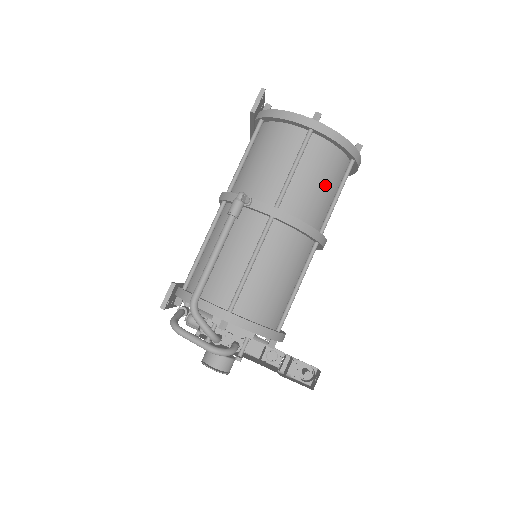
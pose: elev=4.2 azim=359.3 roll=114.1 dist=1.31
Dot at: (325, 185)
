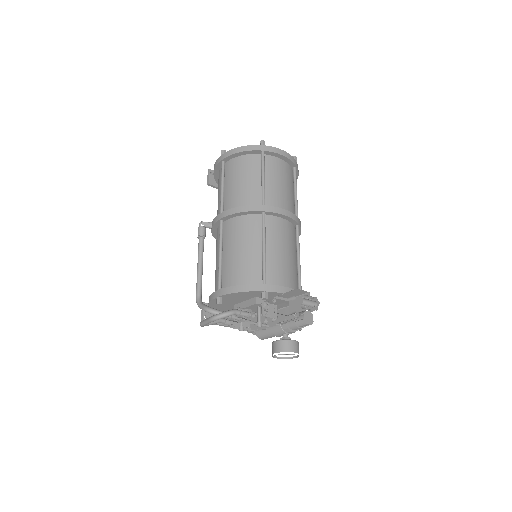
Dot at: (248, 179)
